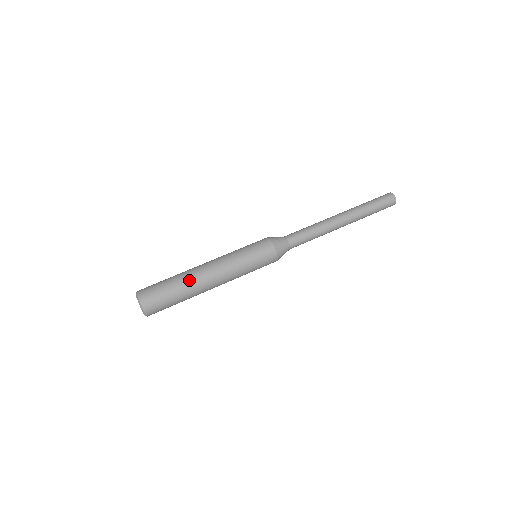
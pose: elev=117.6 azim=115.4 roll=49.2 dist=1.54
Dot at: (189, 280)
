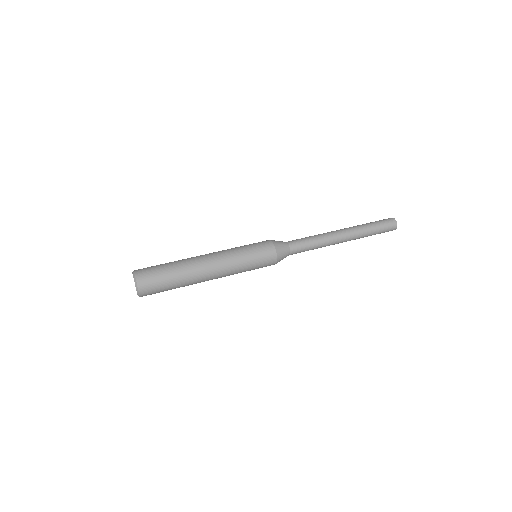
Dot at: (187, 263)
